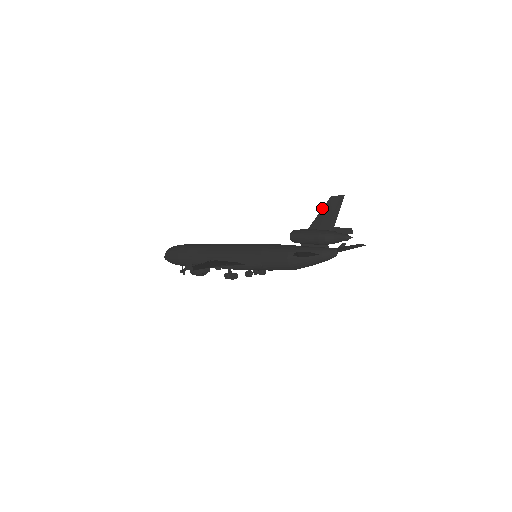
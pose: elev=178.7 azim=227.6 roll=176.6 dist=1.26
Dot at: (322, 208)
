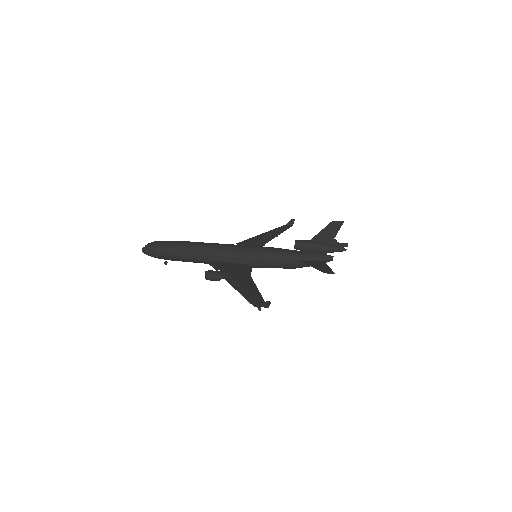
Dot at: (324, 228)
